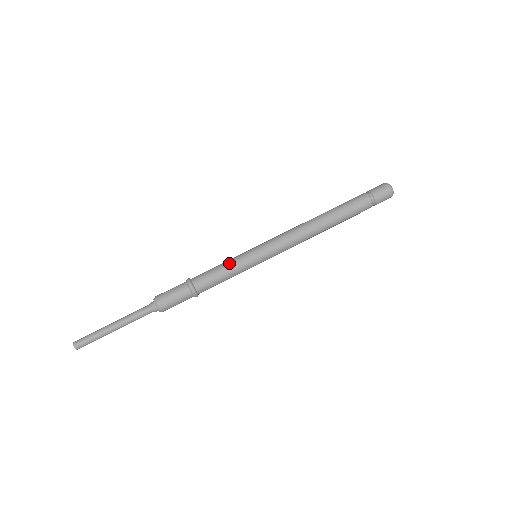
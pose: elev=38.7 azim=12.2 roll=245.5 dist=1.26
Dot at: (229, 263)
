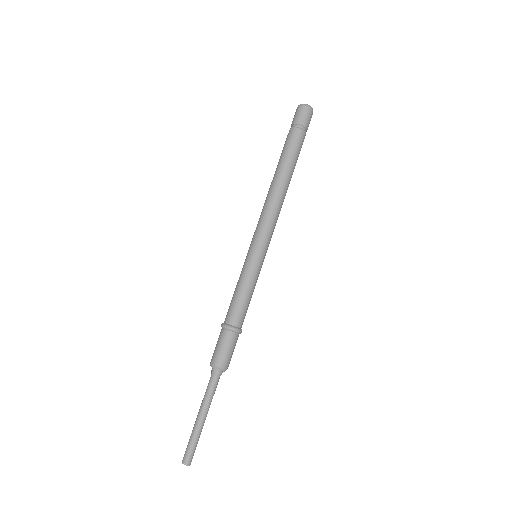
Dot at: (240, 281)
